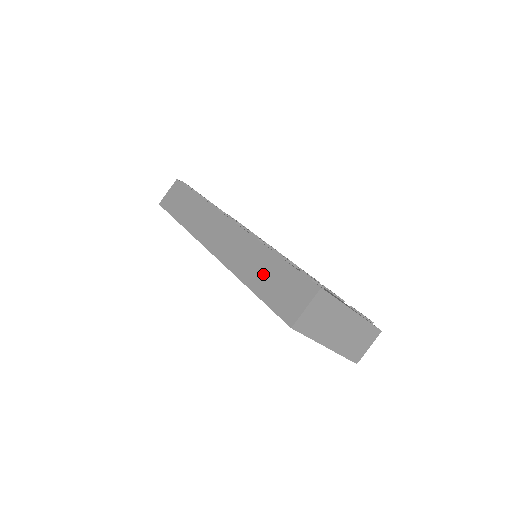
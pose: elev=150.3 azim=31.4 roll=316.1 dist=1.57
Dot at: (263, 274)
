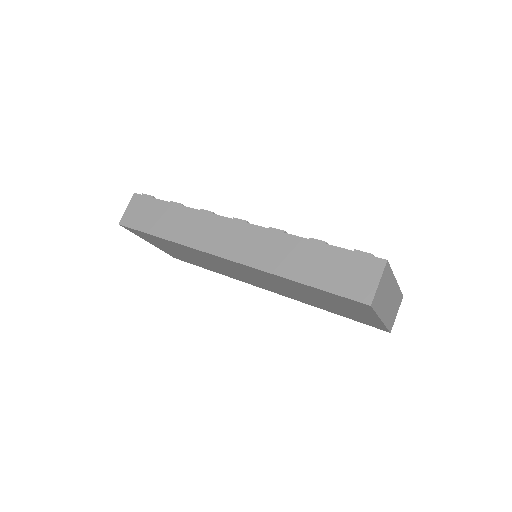
Dot at: (309, 264)
